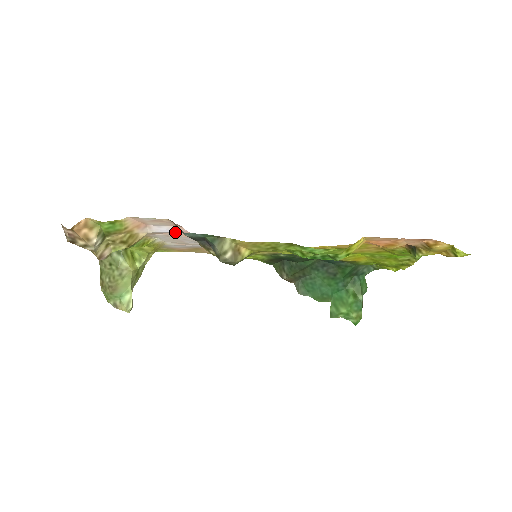
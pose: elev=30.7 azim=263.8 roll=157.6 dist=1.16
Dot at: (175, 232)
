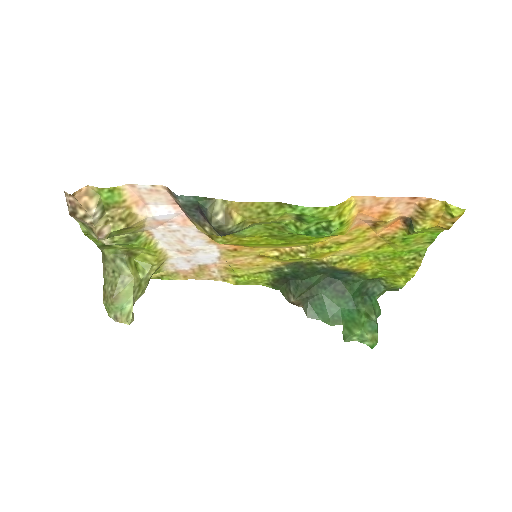
Dot at: (173, 219)
